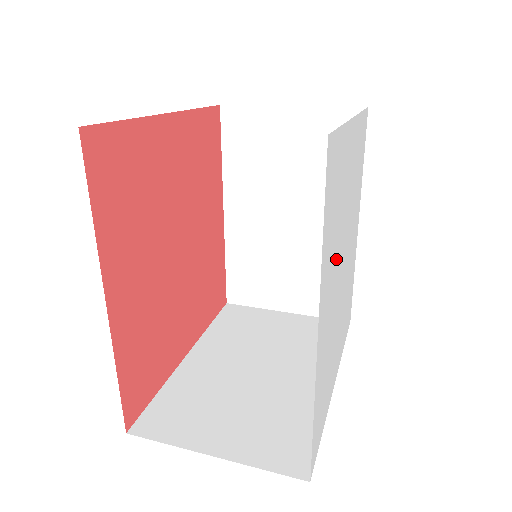
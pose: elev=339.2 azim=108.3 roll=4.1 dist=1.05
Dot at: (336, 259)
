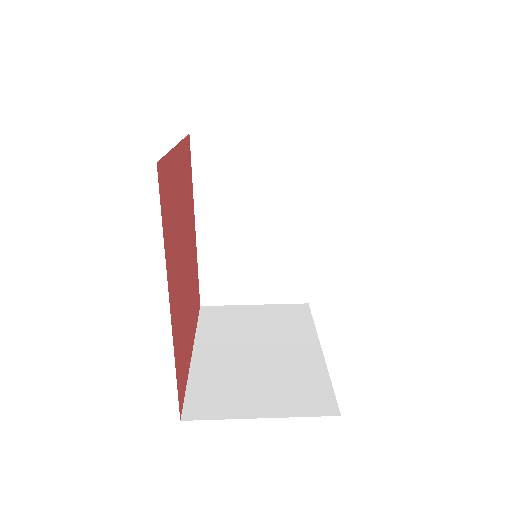
Dot at: occluded
